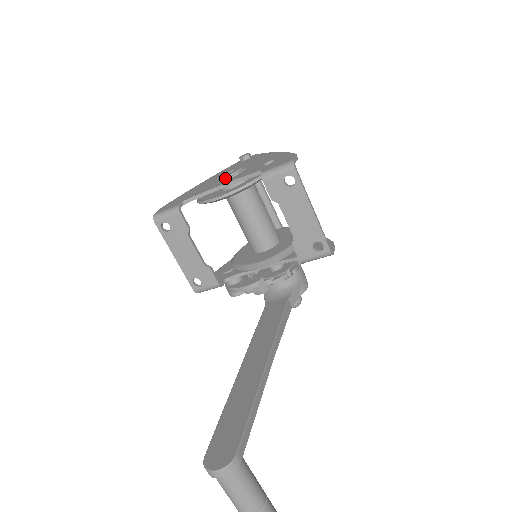
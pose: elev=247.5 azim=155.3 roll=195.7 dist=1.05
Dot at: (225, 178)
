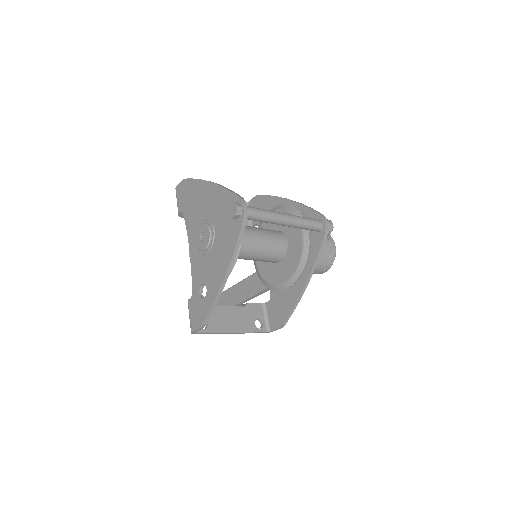
Dot at: (197, 240)
